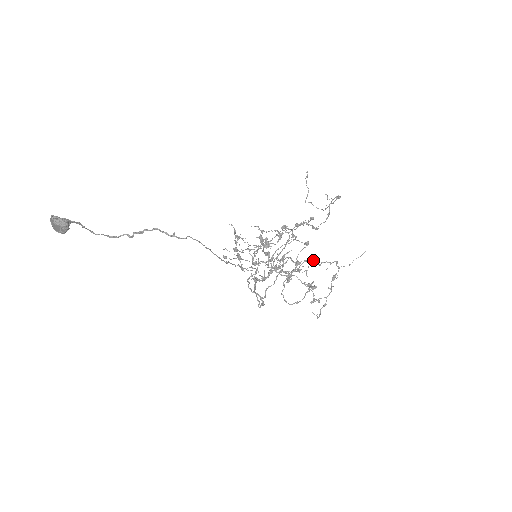
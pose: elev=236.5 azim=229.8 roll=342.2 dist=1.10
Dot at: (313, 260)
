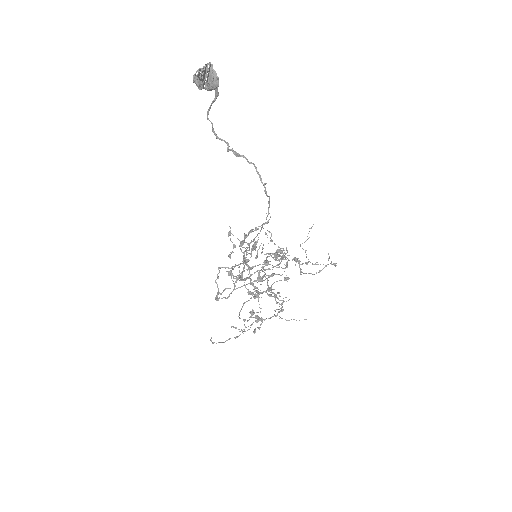
Dot at: (275, 295)
